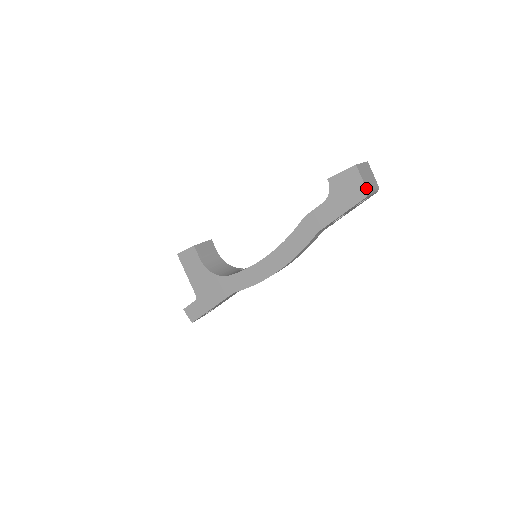
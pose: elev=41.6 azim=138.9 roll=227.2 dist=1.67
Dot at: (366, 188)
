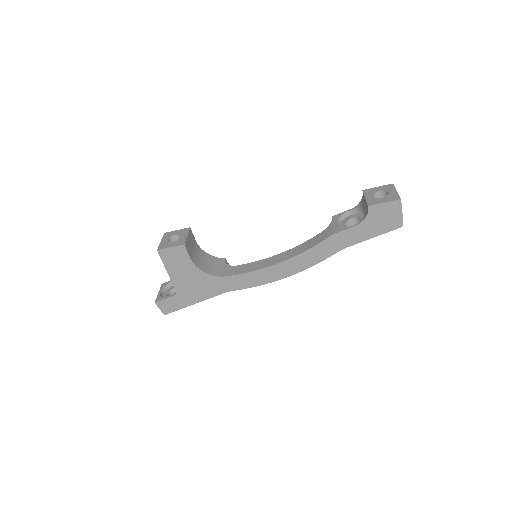
Dot at: occluded
